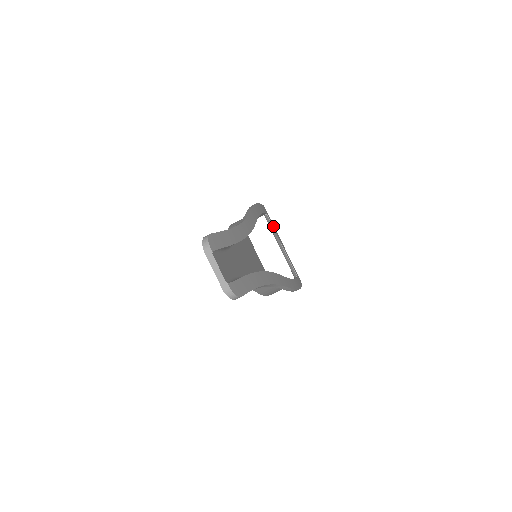
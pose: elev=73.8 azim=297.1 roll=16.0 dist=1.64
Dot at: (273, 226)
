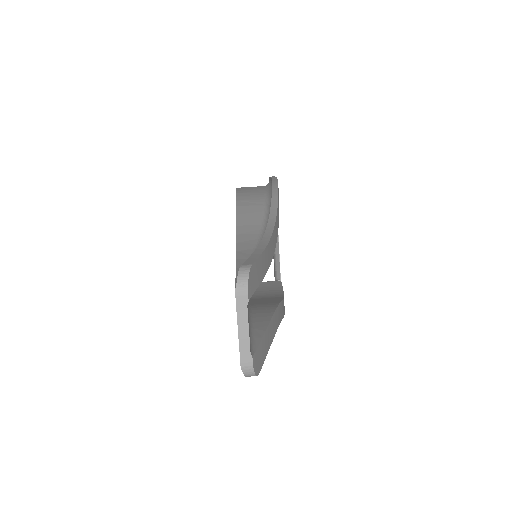
Dot at: occluded
